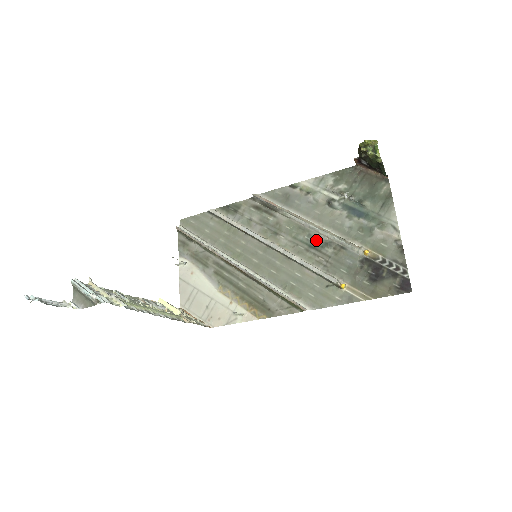
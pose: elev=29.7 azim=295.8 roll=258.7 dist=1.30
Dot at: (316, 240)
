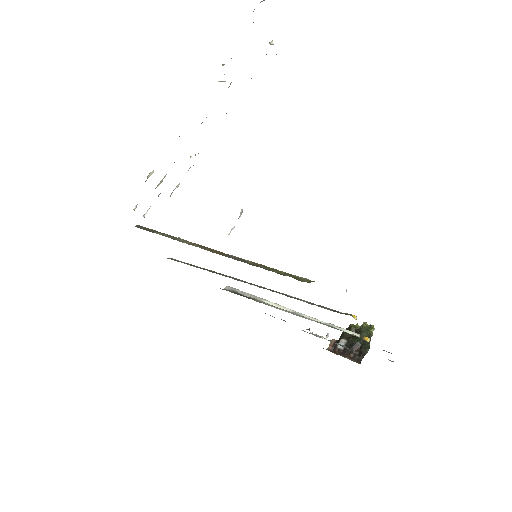
Dot at: occluded
